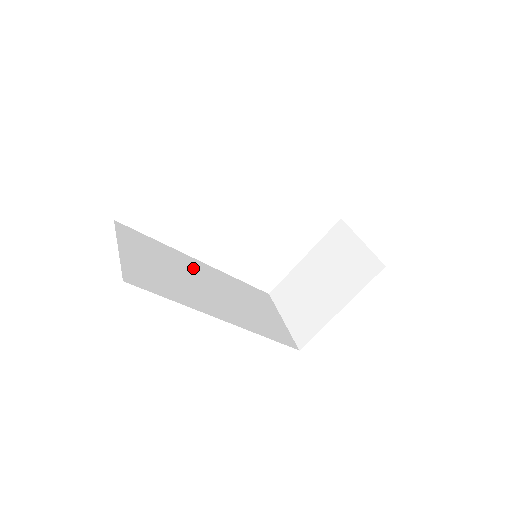
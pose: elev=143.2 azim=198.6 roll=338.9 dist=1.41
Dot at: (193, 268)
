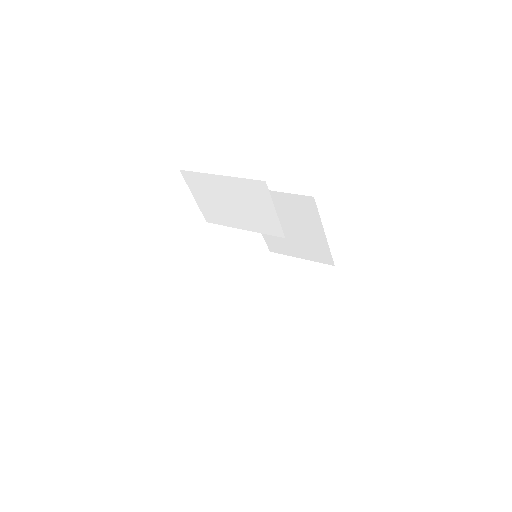
Dot at: occluded
